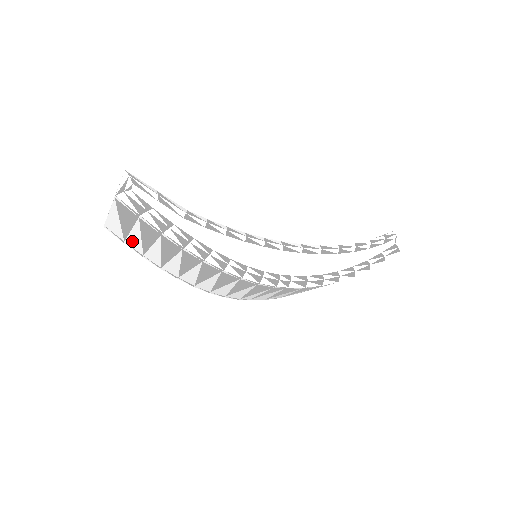
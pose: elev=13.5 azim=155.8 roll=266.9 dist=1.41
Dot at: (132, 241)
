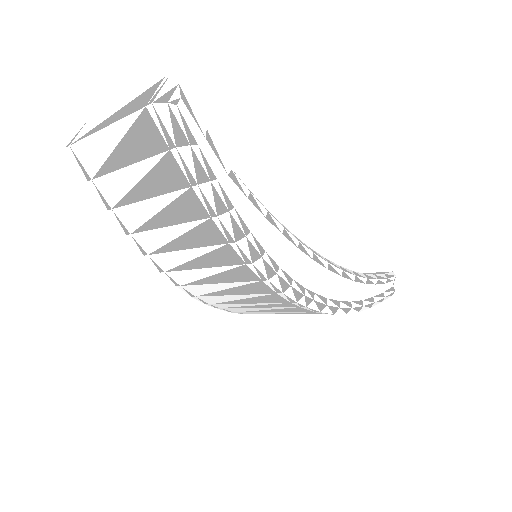
Dot at: (110, 183)
